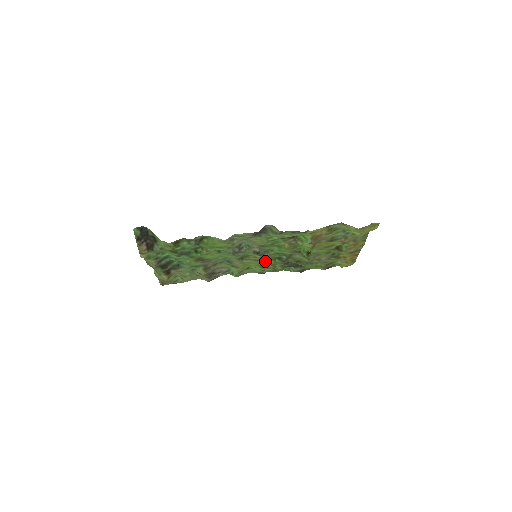
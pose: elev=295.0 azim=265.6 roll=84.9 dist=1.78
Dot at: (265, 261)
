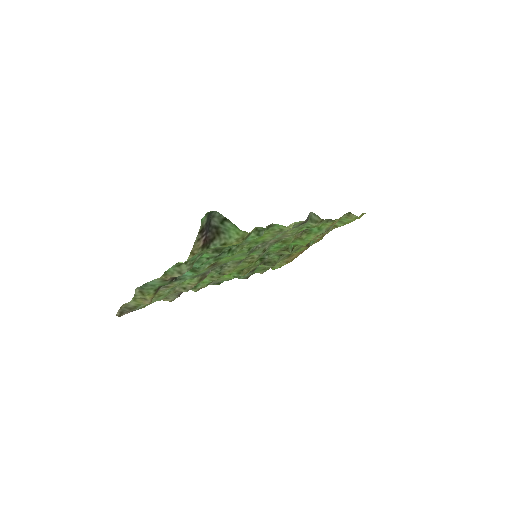
Dot at: occluded
